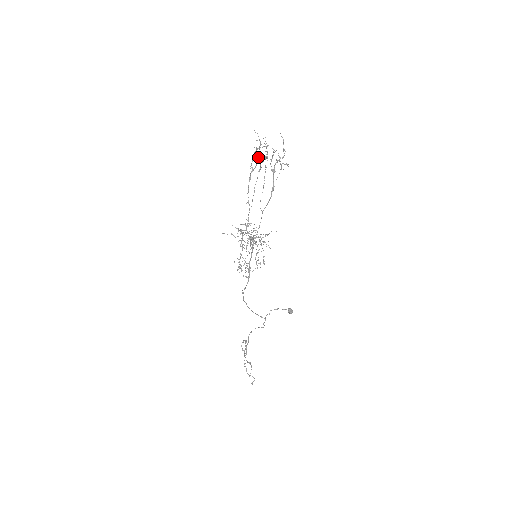
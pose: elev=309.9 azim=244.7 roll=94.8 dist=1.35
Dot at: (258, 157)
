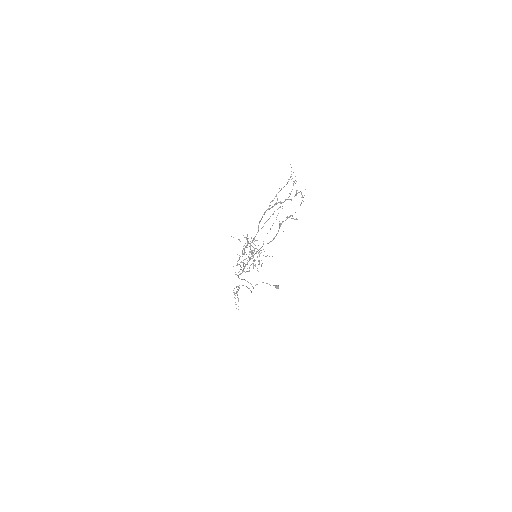
Dot at: occluded
